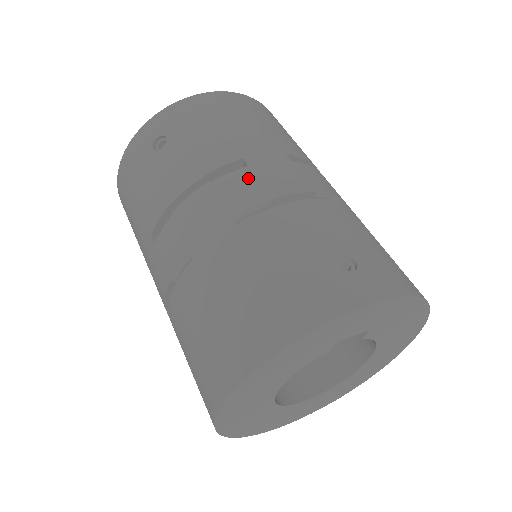
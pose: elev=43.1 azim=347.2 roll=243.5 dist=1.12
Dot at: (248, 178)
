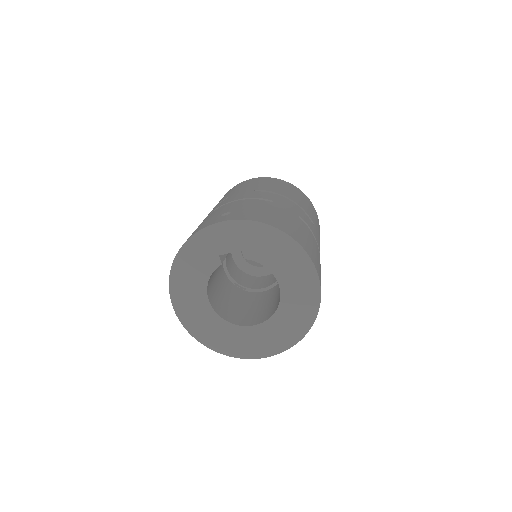
Dot at: (222, 202)
